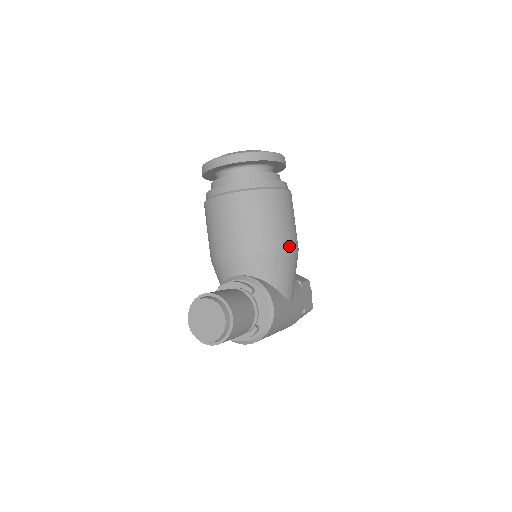
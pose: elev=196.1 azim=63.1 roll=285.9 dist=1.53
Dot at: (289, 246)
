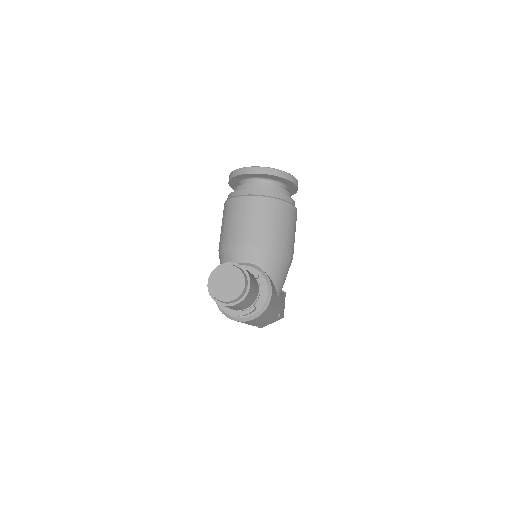
Dot at: (290, 252)
